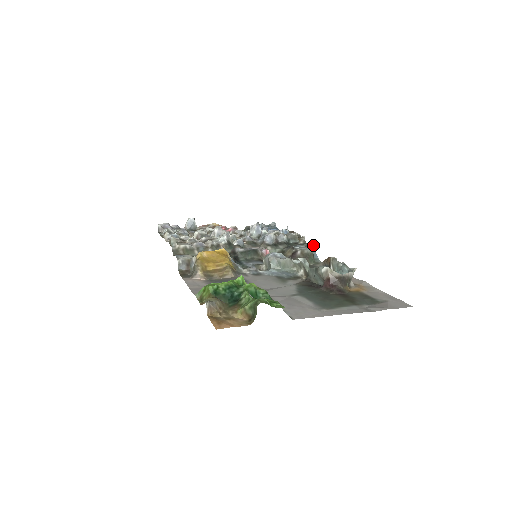
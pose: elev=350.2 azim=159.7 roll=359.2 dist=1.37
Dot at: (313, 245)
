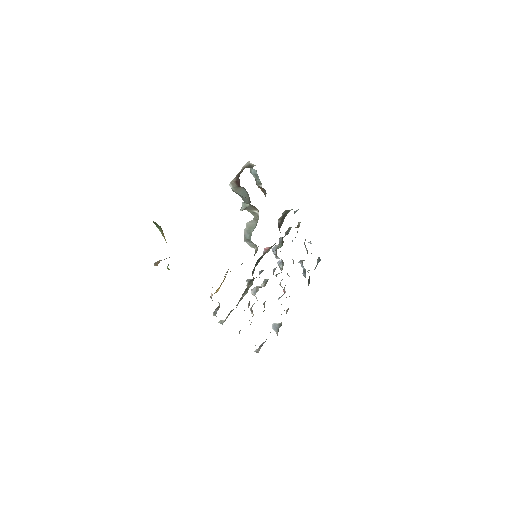
Dot at: occluded
